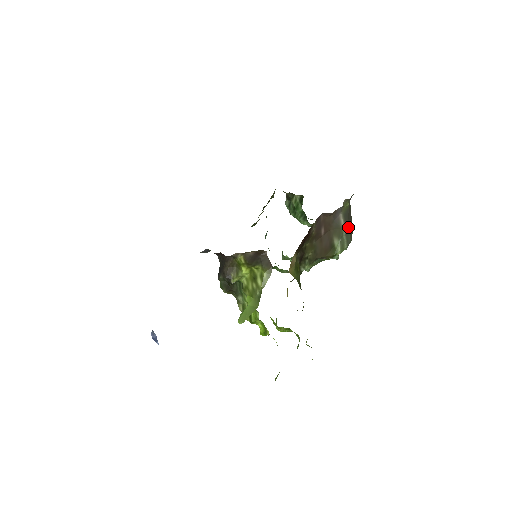
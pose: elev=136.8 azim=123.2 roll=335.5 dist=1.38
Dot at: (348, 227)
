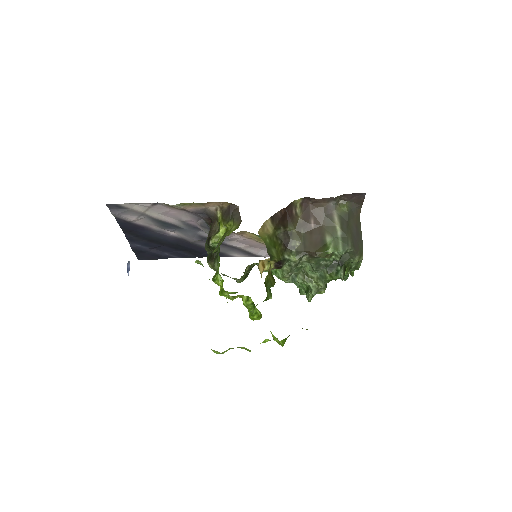
Dot at: (346, 231)
